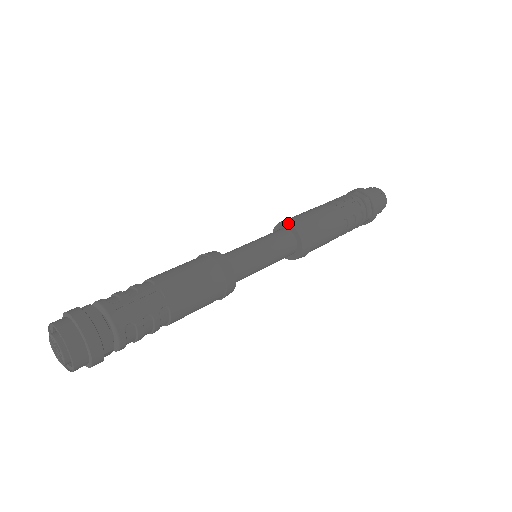
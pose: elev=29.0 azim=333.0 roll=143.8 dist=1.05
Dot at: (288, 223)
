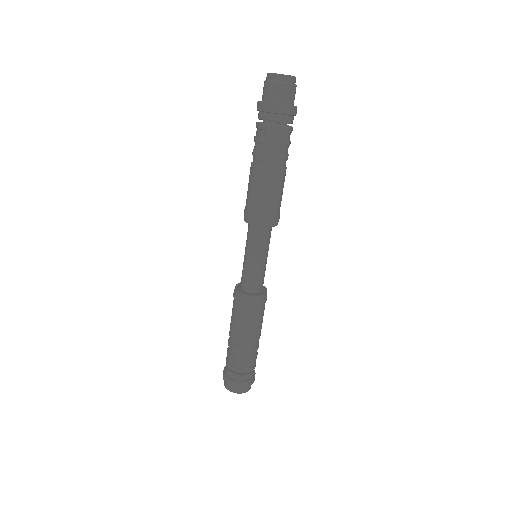
Dot at: occluded
